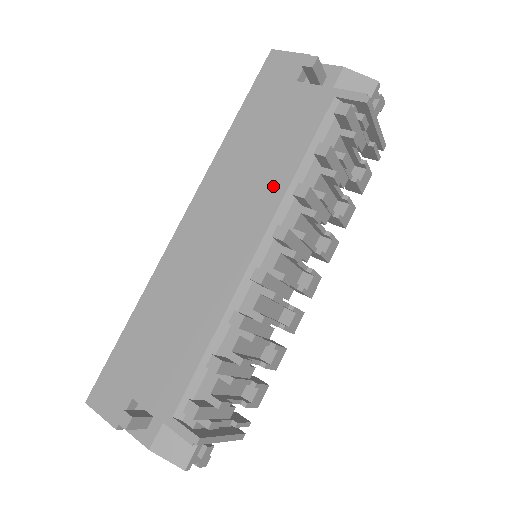
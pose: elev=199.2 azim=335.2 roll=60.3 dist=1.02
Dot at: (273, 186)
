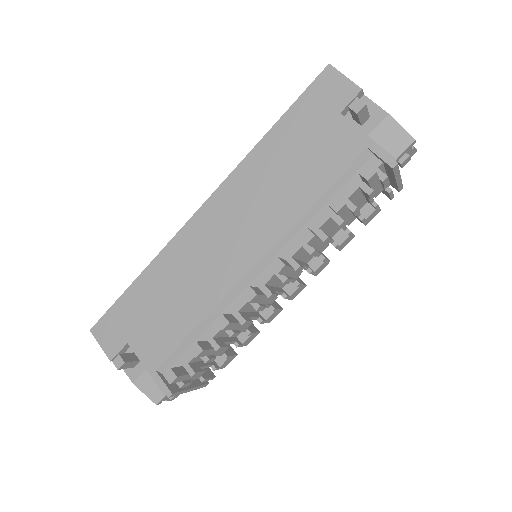
Dot at: (286, 212)
